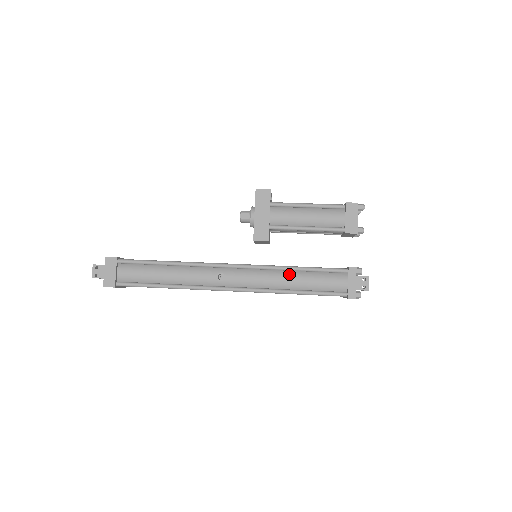
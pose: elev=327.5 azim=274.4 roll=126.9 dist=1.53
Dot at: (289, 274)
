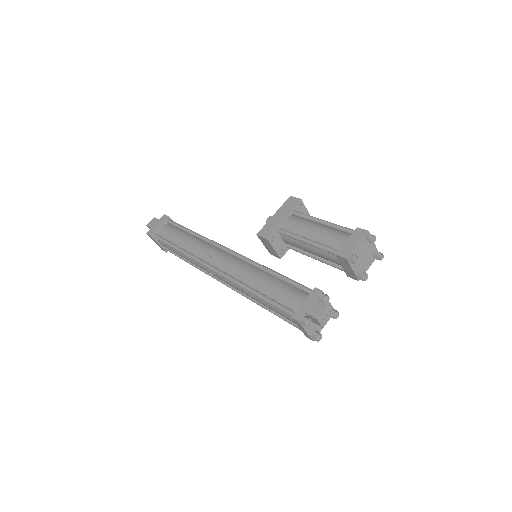
Dot at: (262, 274)
